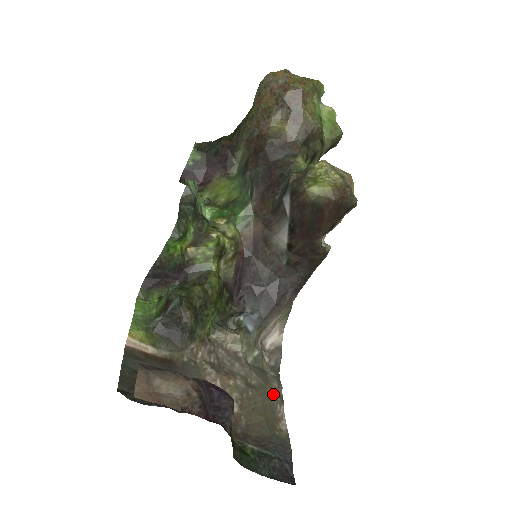
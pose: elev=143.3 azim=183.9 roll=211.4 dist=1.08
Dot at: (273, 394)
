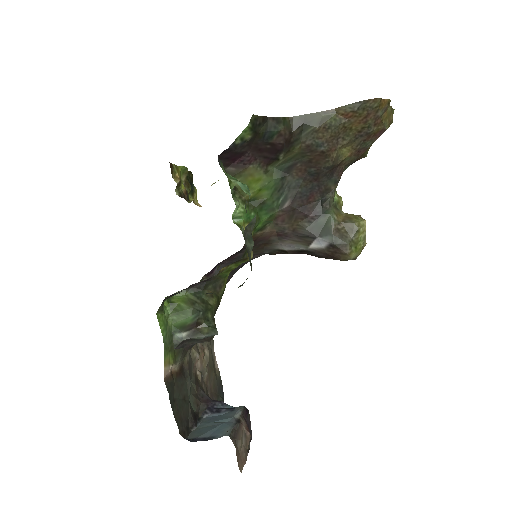
Dot at: (211, 340)
